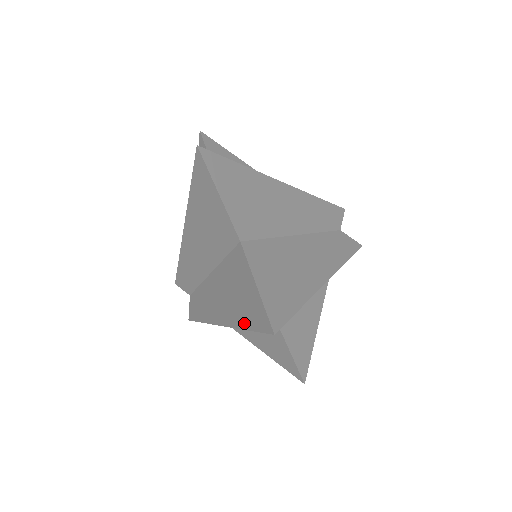
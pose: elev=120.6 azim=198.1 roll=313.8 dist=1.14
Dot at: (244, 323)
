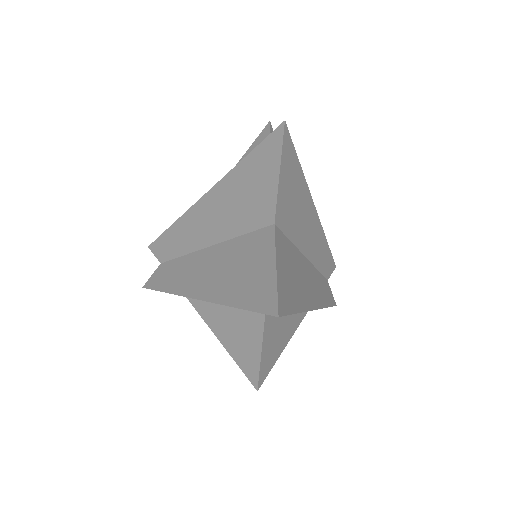
Dot at: (236, 300)
